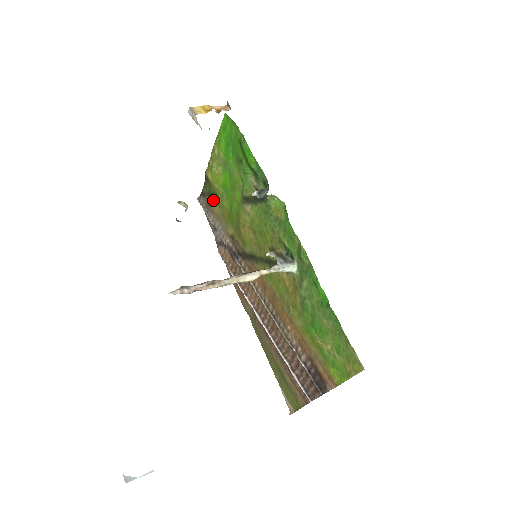
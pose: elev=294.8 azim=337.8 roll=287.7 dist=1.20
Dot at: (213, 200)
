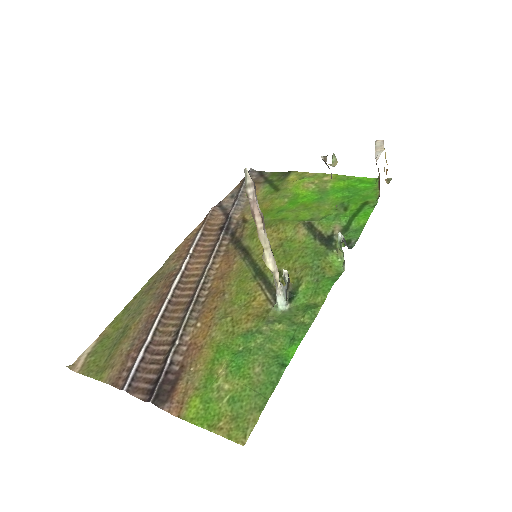
Dot at: (267, 187)
